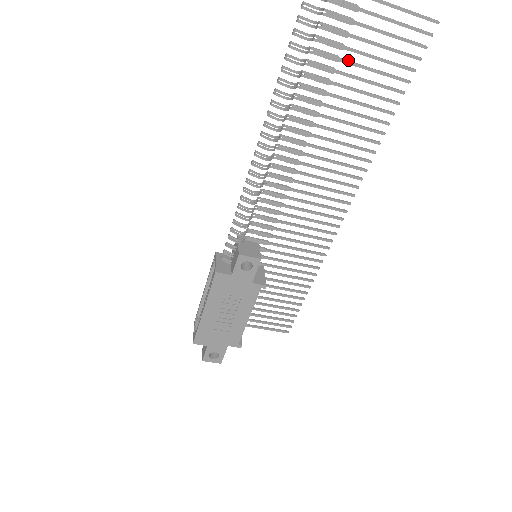
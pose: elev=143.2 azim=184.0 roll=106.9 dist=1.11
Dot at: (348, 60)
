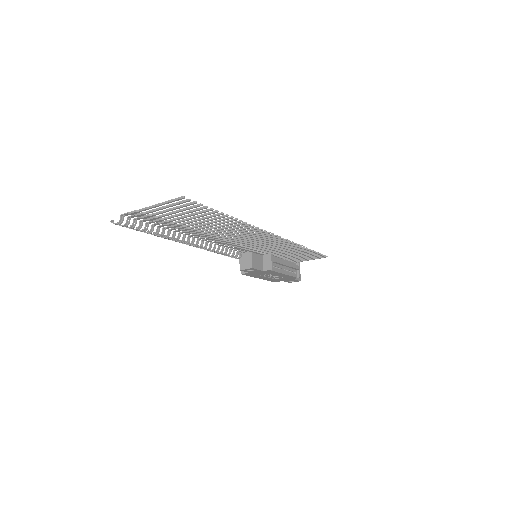
Dot at: (173, 218)
